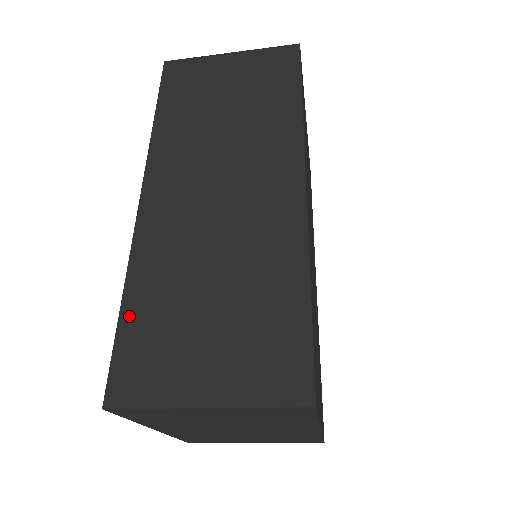
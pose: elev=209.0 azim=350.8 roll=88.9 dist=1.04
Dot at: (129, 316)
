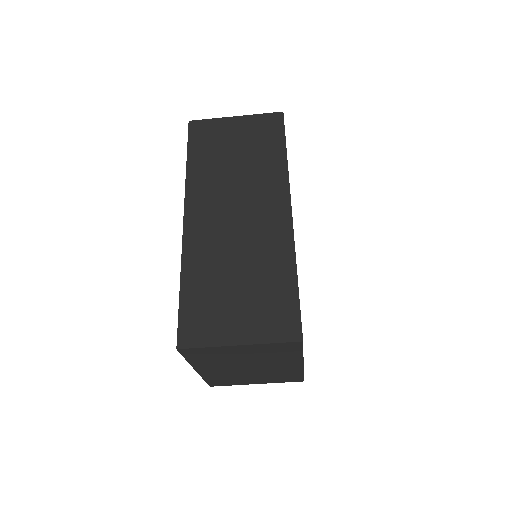
Dot at: (186, 295)
